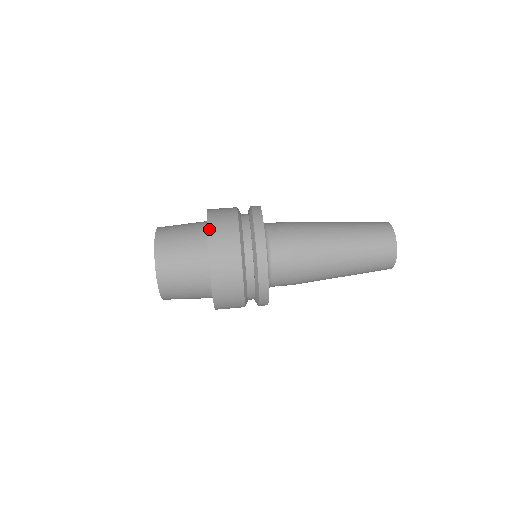
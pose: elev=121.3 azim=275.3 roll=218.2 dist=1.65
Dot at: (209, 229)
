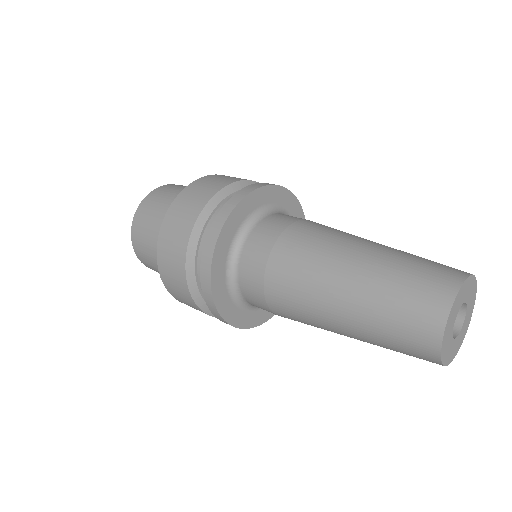
Dot at: (216, 175)
